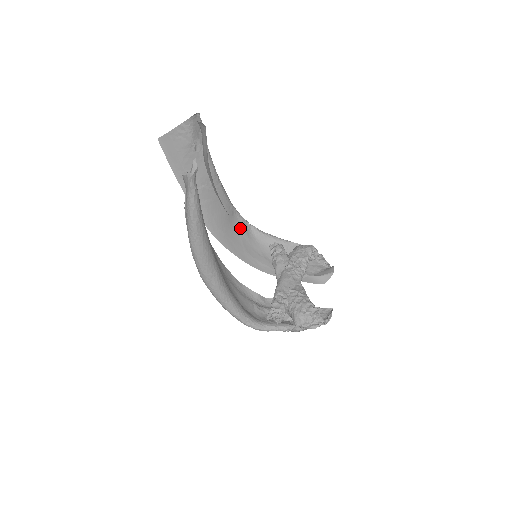
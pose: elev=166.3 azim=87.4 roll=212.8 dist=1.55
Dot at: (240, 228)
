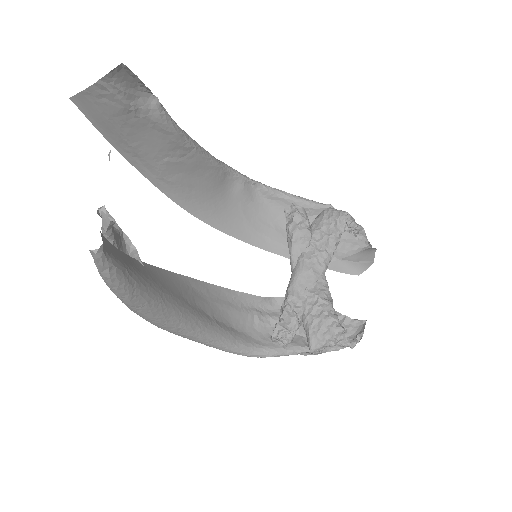
Dot at: (239, 192)
